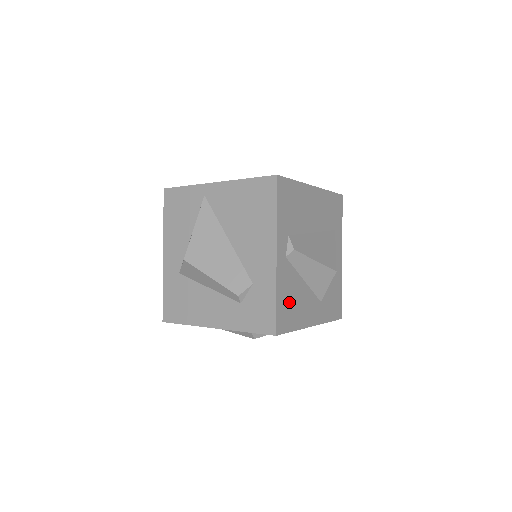
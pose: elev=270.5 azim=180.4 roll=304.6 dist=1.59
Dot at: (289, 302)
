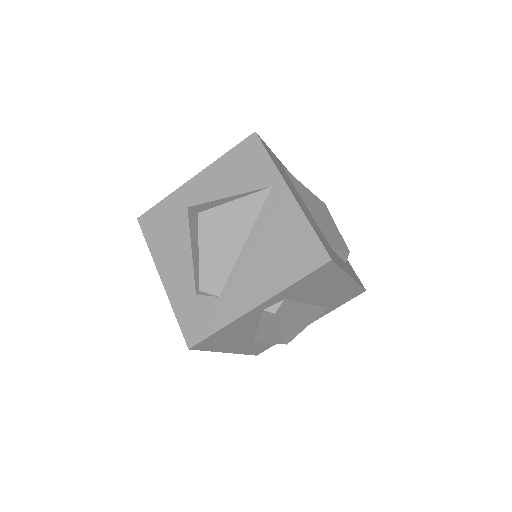
Dot at: (227, 335)
